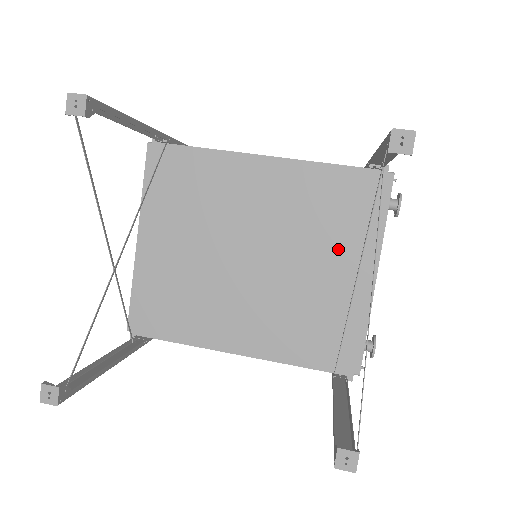
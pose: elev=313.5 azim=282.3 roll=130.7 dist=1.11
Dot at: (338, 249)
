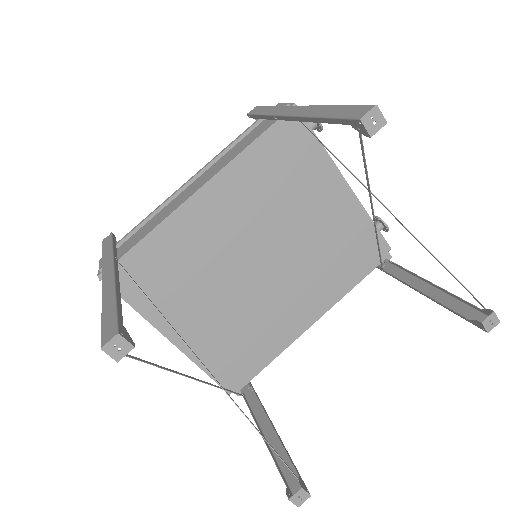
Dot at: (310, 195)
